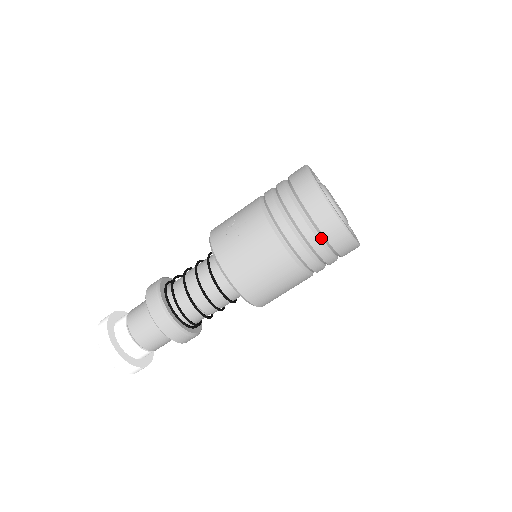
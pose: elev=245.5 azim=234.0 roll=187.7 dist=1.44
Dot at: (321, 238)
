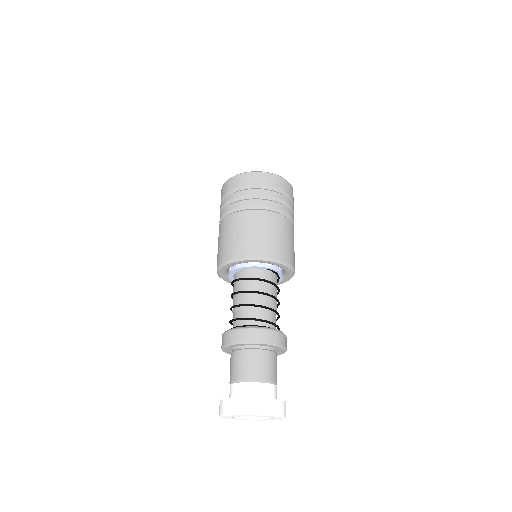
Dot at: (280, 193)
